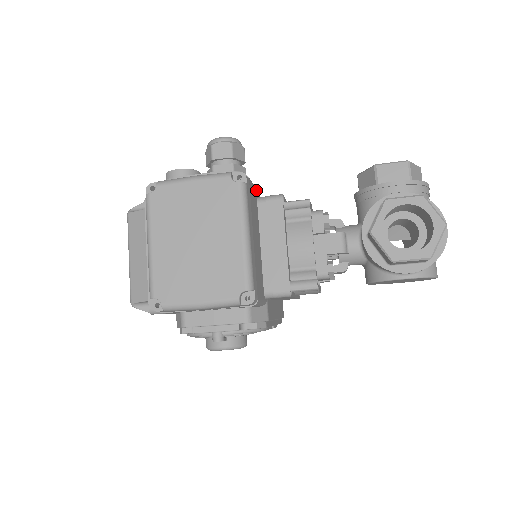
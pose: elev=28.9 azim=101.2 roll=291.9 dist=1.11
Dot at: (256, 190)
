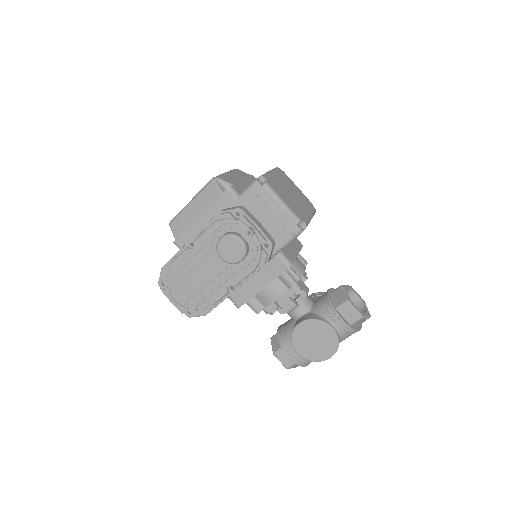
Dot at: occluded
